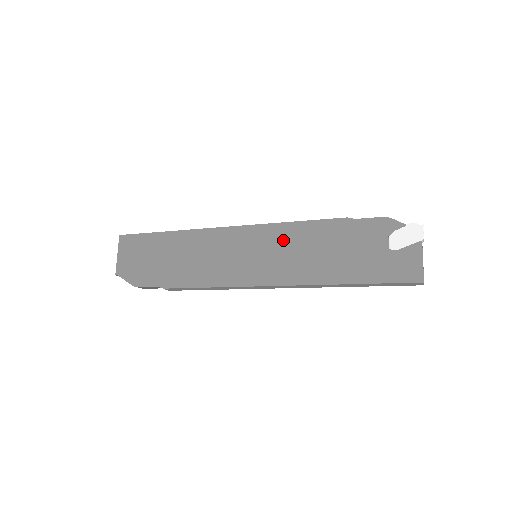
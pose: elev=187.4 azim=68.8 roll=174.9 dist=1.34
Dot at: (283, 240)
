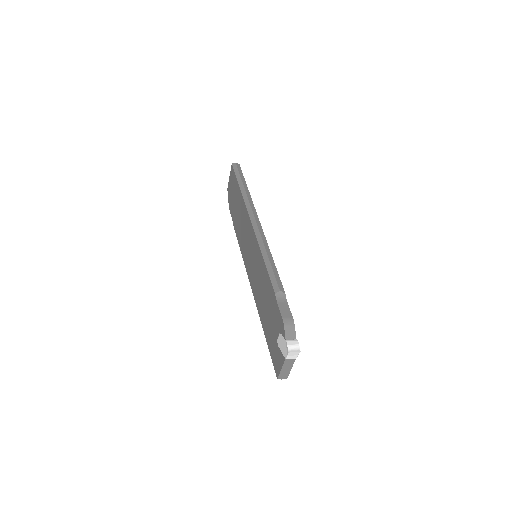
Dot at: (259, 265)
